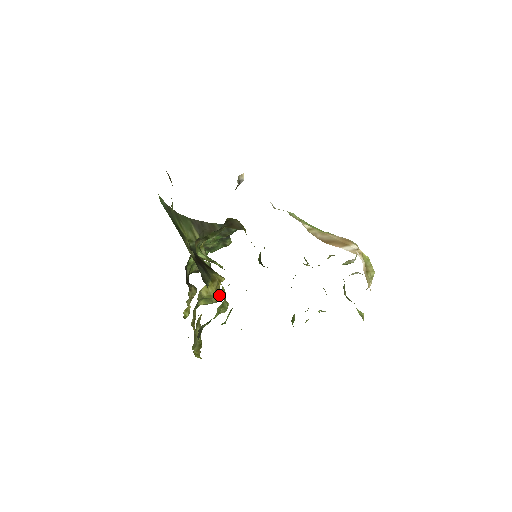
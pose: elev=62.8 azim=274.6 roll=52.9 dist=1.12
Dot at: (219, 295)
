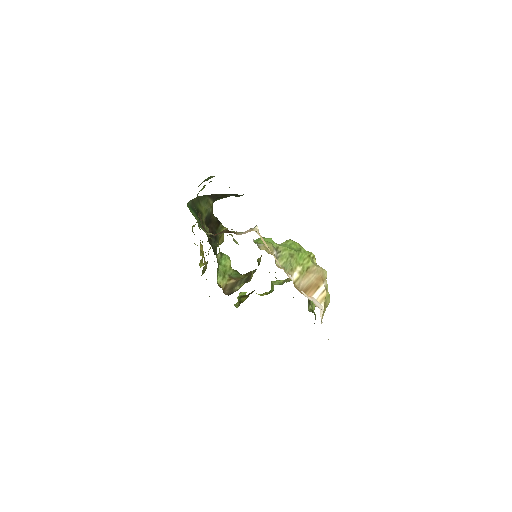
Dot at: occluded
